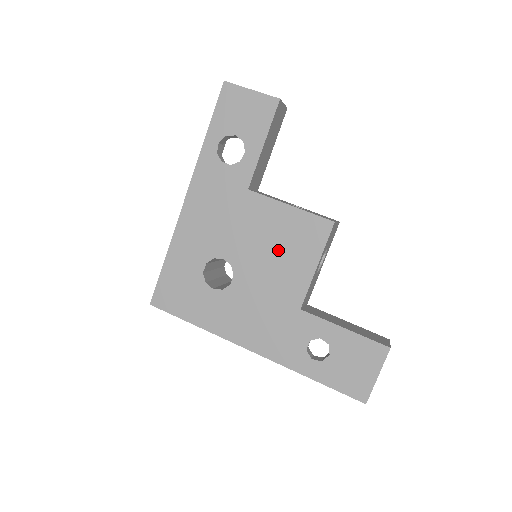
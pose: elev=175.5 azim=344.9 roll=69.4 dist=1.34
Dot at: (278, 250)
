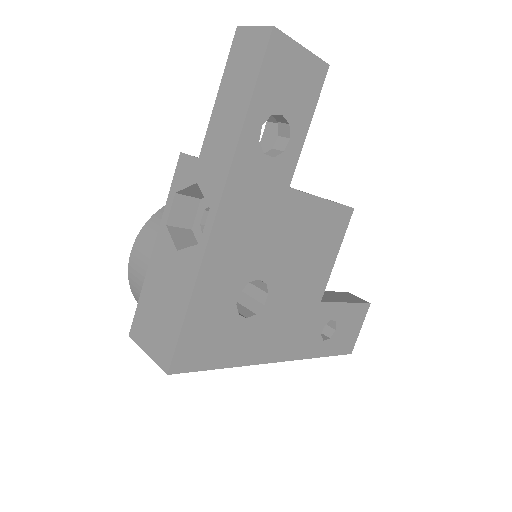
Dot at: (310, 251)
